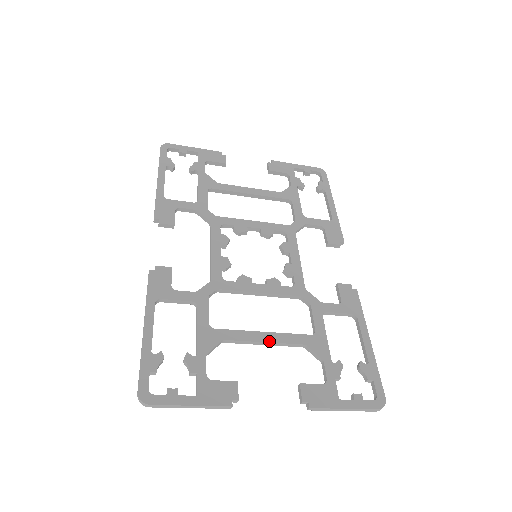
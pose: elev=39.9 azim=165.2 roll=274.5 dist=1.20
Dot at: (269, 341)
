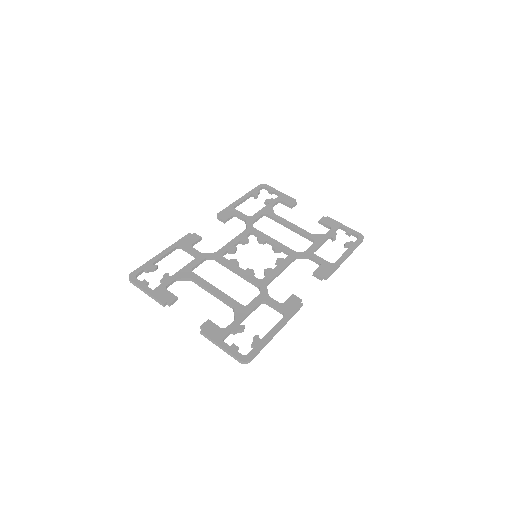
Dot at: (214, 293)
